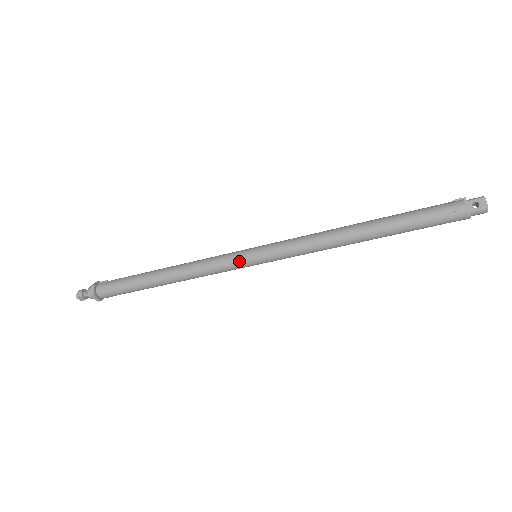
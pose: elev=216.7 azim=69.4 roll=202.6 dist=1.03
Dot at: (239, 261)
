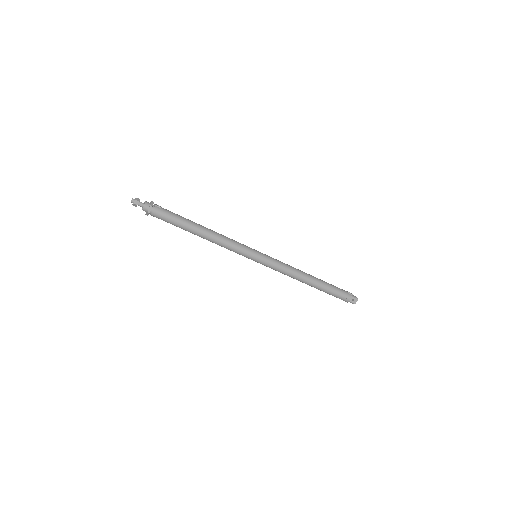
Dot at: (248, 255)
